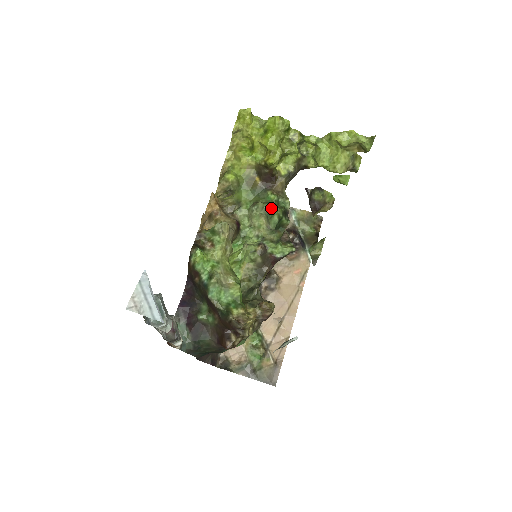
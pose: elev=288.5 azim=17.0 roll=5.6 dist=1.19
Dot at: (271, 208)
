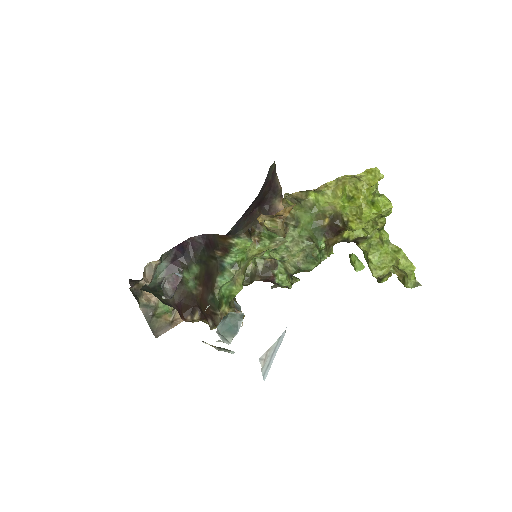
Dot at: (316, 255)
